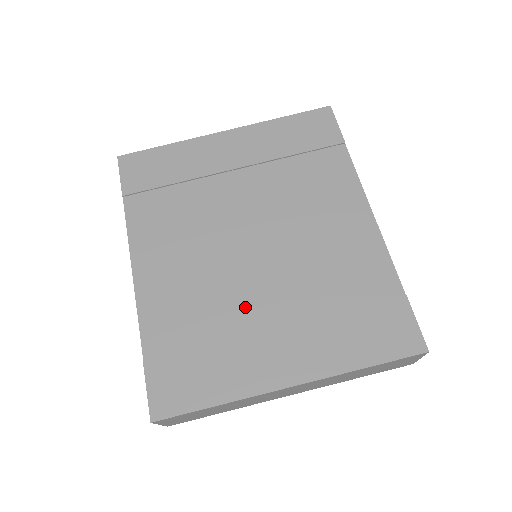
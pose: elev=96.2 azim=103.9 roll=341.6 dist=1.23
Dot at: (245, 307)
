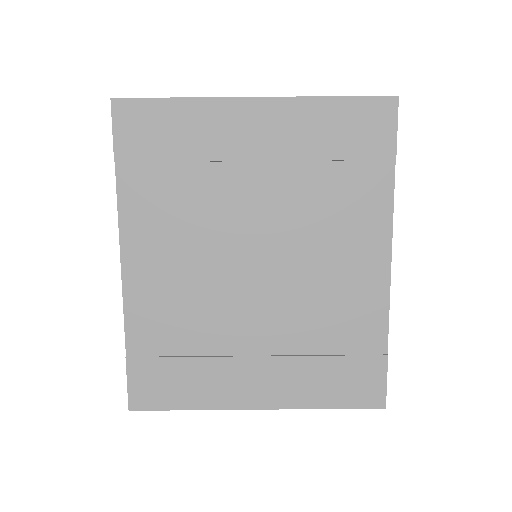
Dot at: (232, 329)
